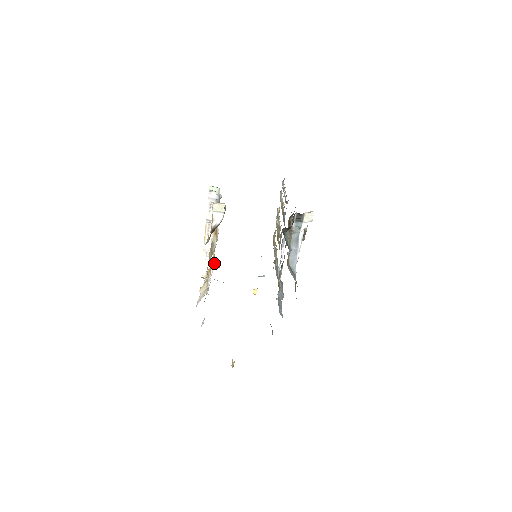
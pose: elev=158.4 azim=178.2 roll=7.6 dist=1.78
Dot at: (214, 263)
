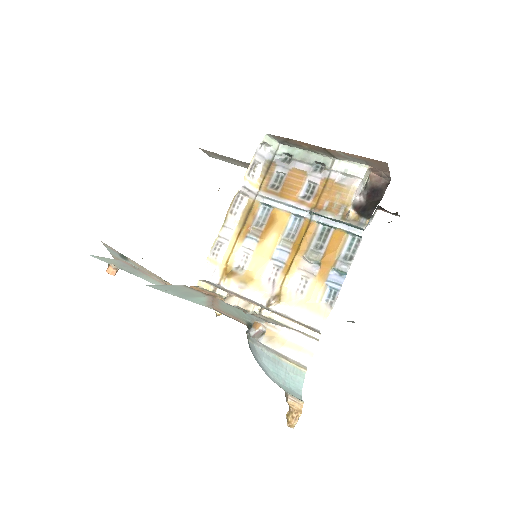
Dot at: (238, 261)
